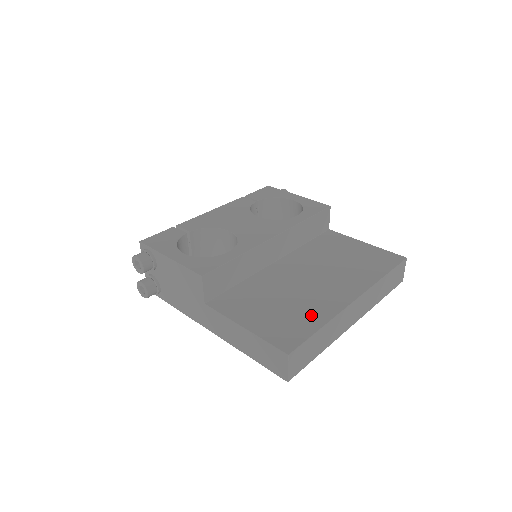
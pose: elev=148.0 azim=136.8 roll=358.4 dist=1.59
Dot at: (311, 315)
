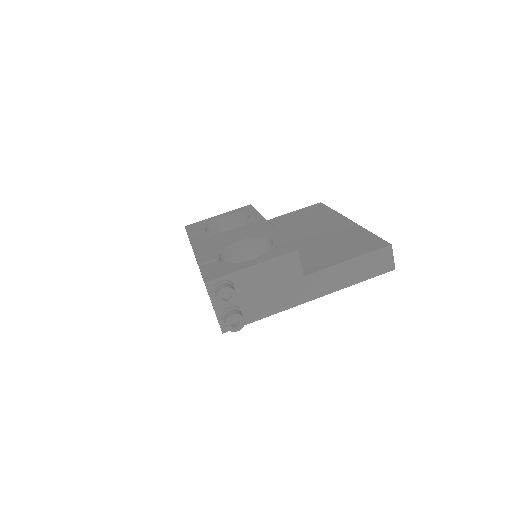
Dot at: (355, 235)
